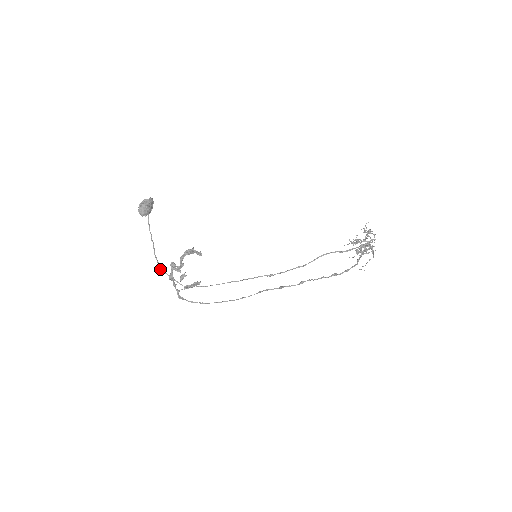
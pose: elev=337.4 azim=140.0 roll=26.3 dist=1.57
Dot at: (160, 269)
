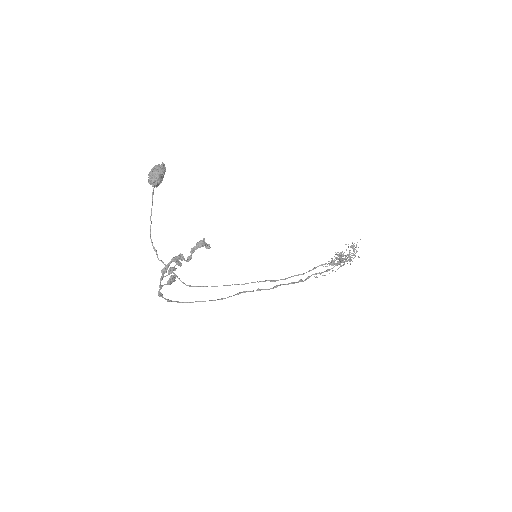
Dot at: occluded
